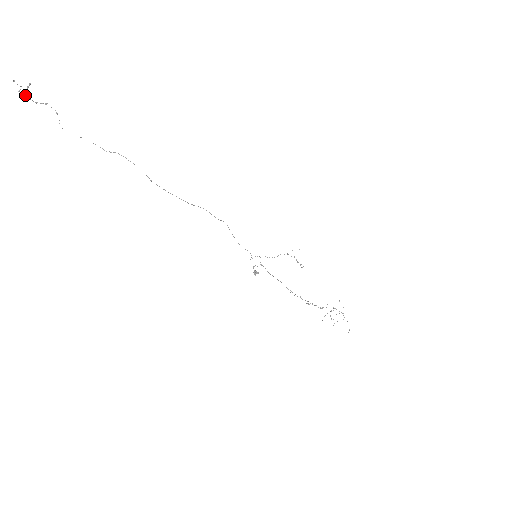
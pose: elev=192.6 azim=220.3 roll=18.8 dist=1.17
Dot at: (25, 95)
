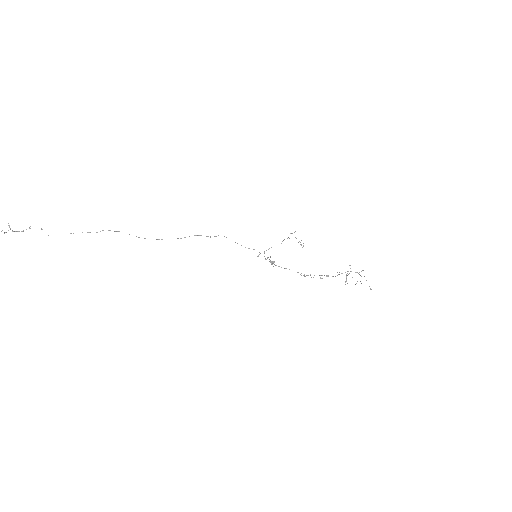
Dot at: (12, 231)
